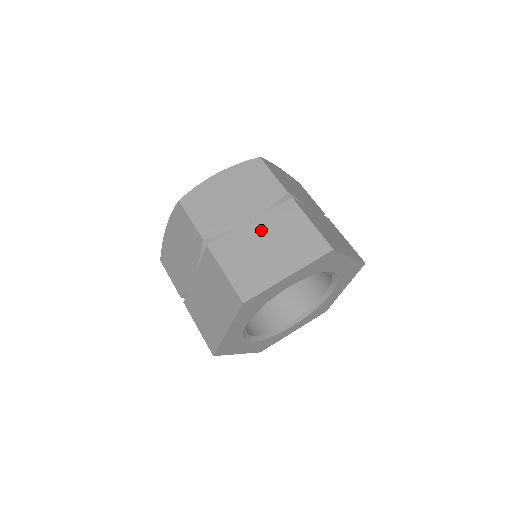
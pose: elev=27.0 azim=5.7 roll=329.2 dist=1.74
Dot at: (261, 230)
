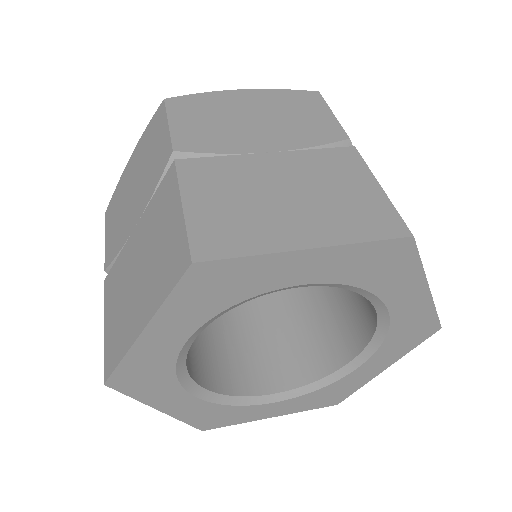
Dot at: (139, 241)
